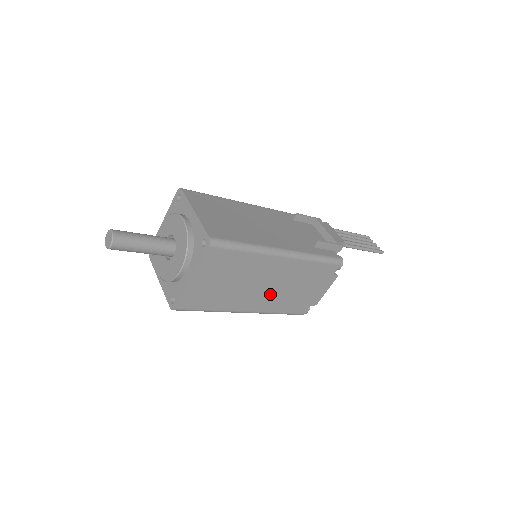
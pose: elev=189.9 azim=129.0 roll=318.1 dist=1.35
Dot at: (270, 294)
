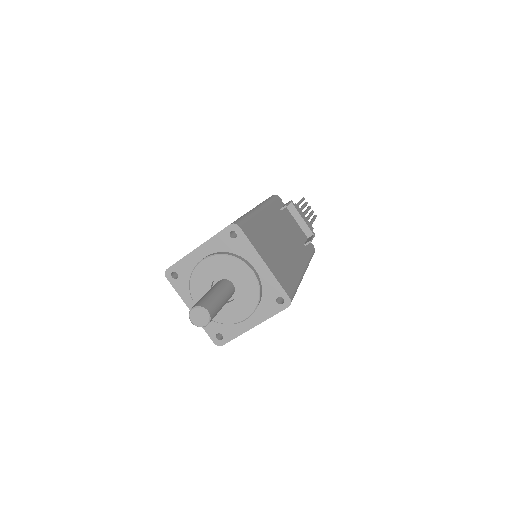
Dot at: occluded
